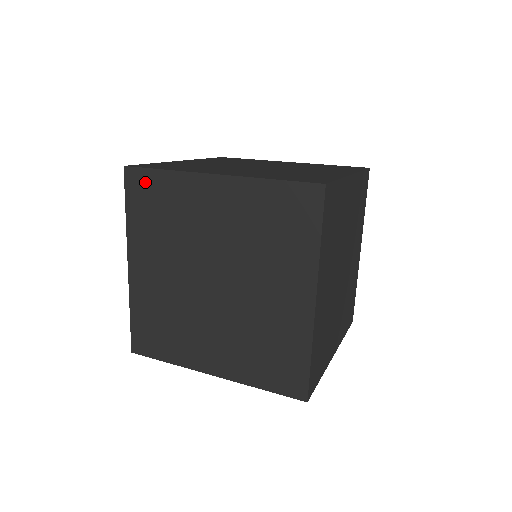
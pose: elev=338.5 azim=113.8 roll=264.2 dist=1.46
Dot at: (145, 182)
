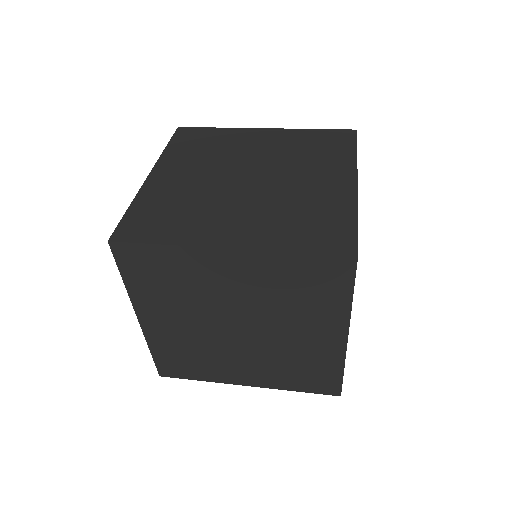
Dot at: (140, 255)
